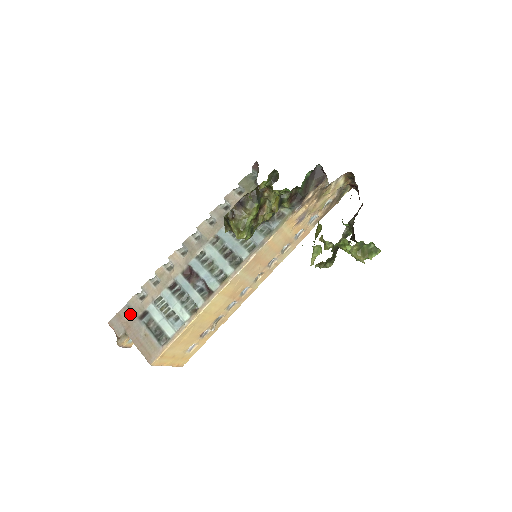
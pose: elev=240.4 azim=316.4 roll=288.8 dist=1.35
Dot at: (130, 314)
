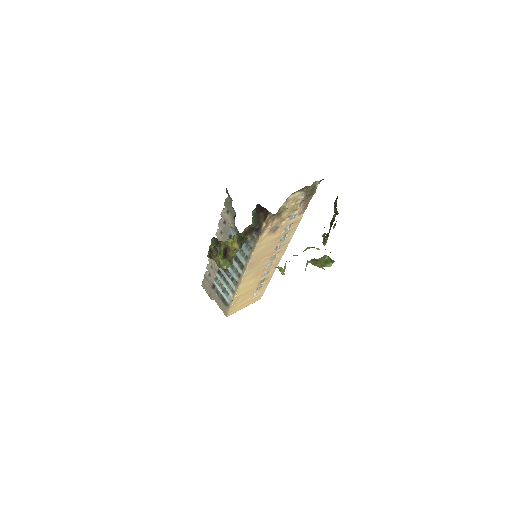
Dot at: (208, 284)
